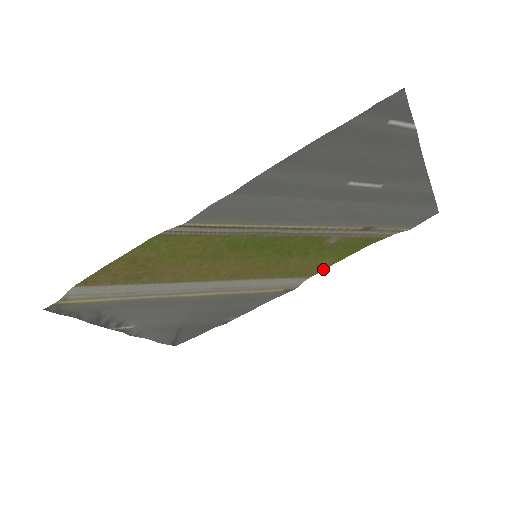
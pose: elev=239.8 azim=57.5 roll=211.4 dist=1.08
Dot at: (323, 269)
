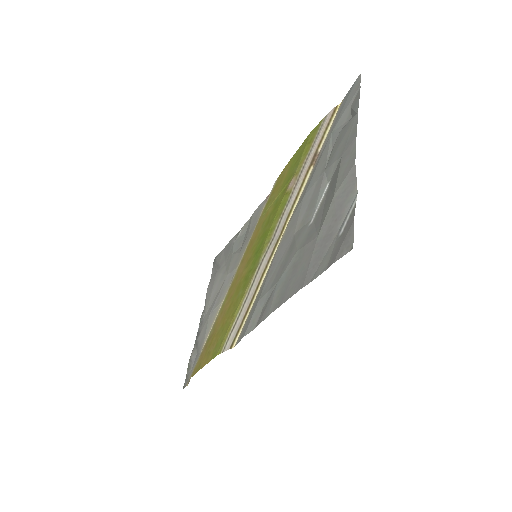
Dot at: (283, 169)
